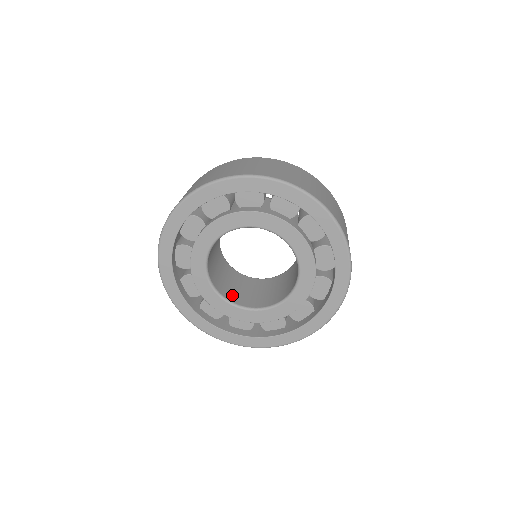
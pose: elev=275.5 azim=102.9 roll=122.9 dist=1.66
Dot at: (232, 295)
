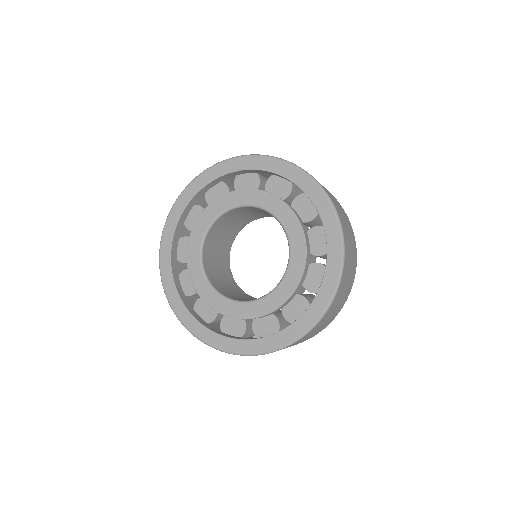
Dot at: (213, 277)
